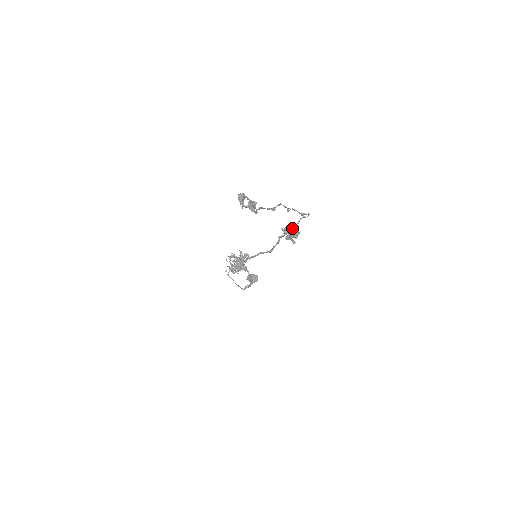
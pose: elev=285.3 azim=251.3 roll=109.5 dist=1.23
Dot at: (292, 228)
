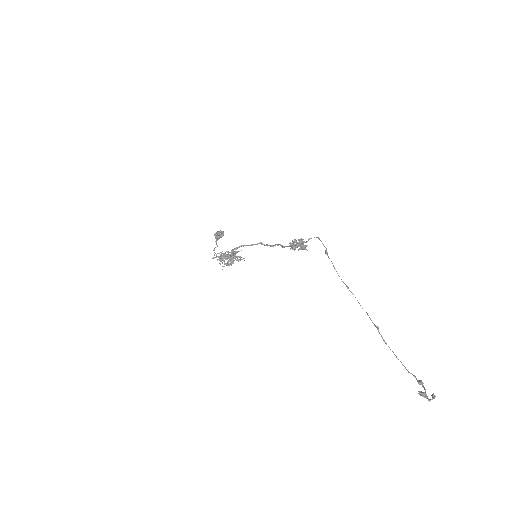
Dot at: (299, 243)
